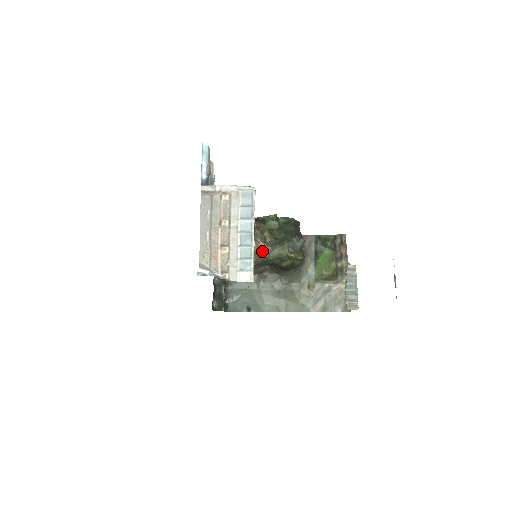
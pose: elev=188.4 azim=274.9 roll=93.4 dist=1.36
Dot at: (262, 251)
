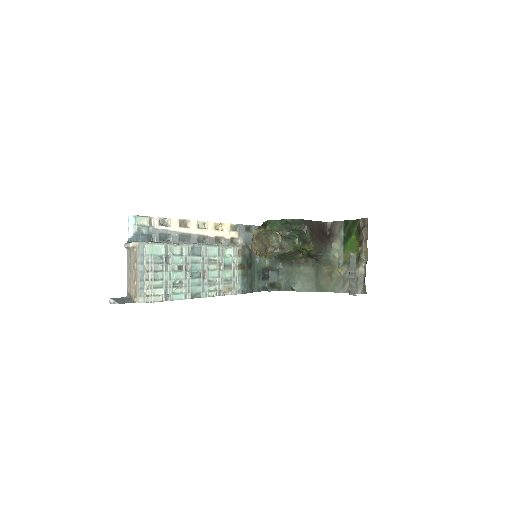
Dot at: (255, 253)
